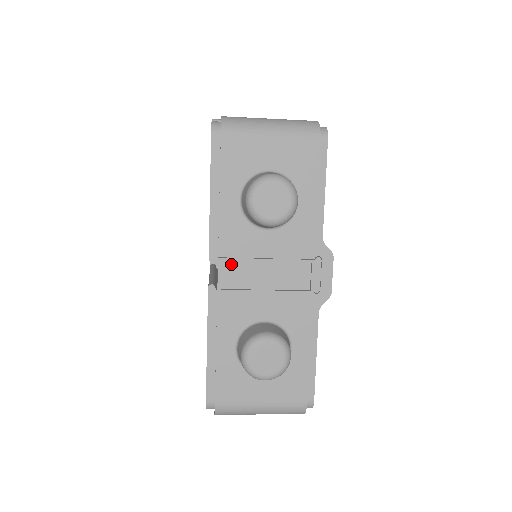
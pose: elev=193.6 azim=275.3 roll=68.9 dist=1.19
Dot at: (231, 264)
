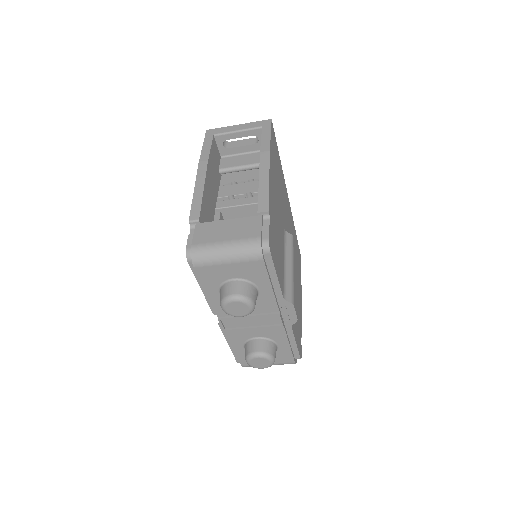
Dot at: (227, 319)
